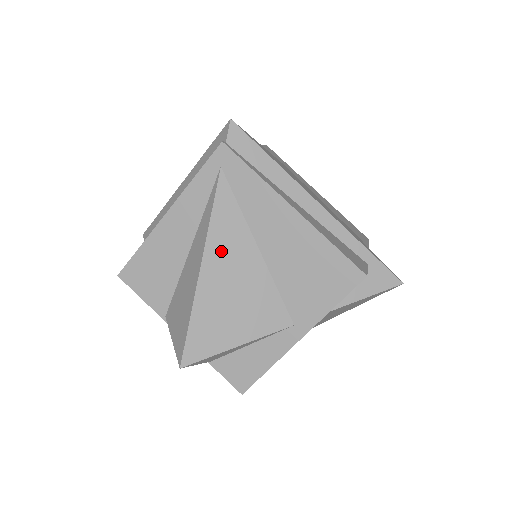
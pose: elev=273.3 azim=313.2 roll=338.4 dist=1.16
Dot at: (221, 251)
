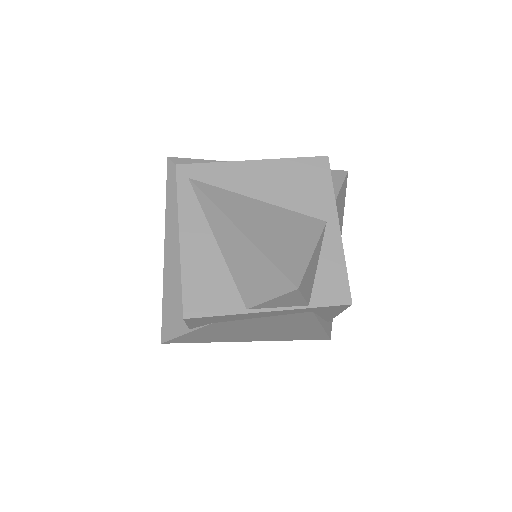
Dot at: (239, 214)
